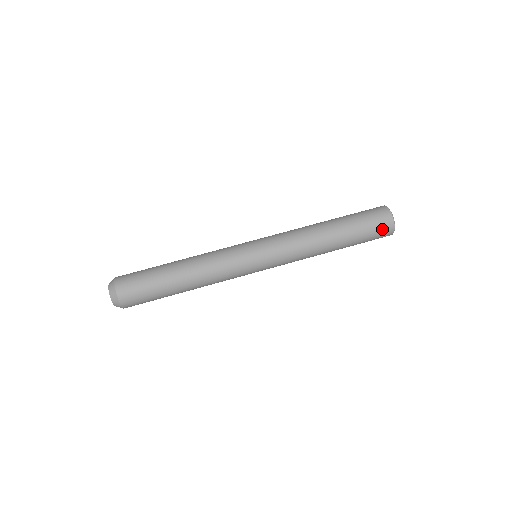
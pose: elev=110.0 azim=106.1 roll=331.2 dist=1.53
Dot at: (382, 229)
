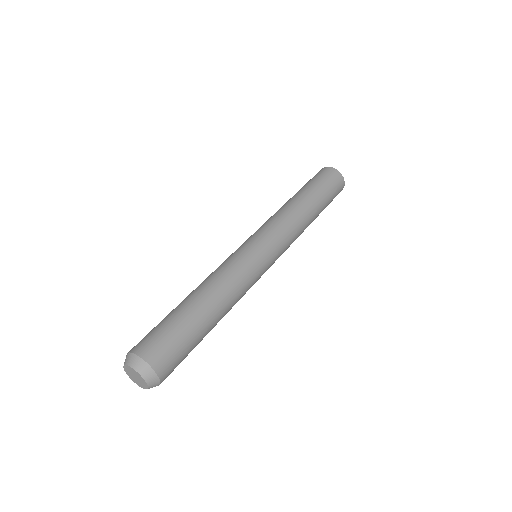
Dot at: (339, 190)
